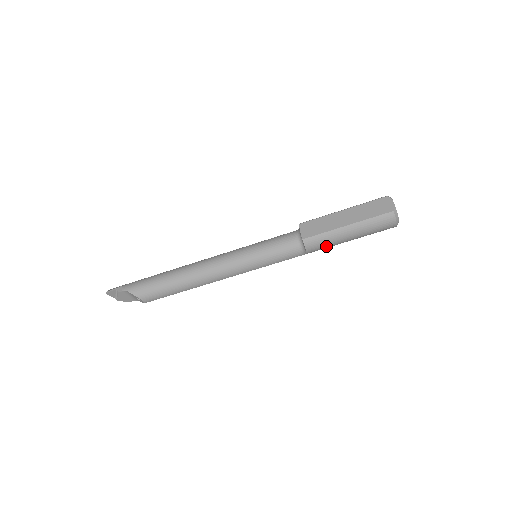
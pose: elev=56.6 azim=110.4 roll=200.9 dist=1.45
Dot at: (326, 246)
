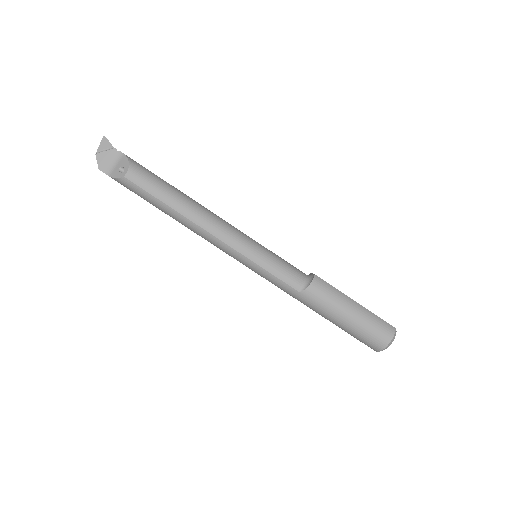
Dot at: (325, 301)
